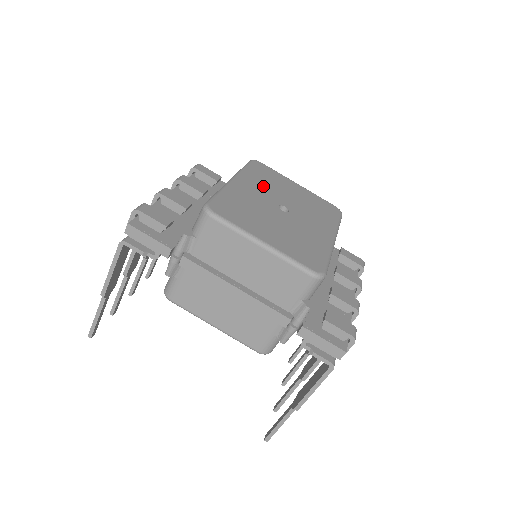
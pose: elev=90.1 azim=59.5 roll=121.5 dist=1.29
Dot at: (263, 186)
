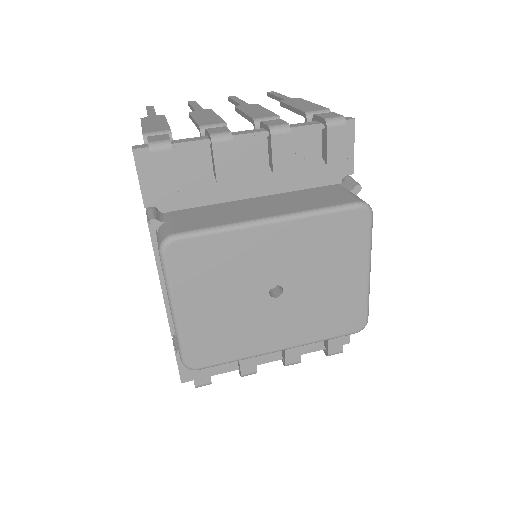
Dot at: (302, 252)
